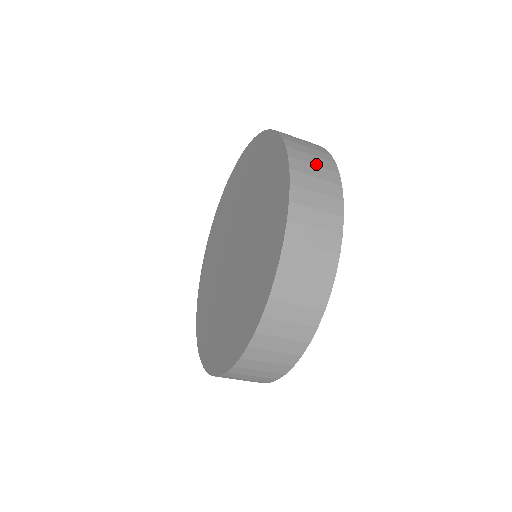
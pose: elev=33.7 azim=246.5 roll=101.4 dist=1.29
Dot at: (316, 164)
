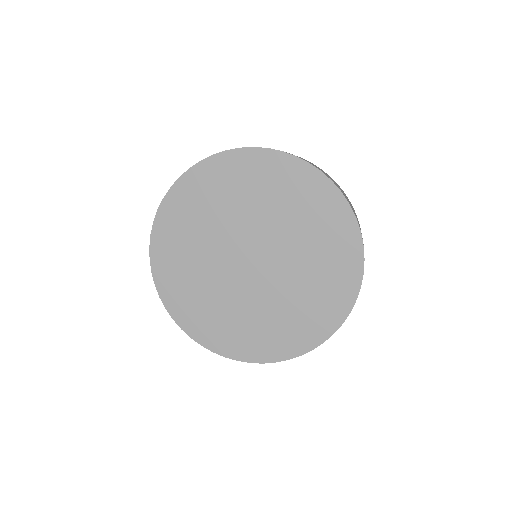
Dot at: occluded
